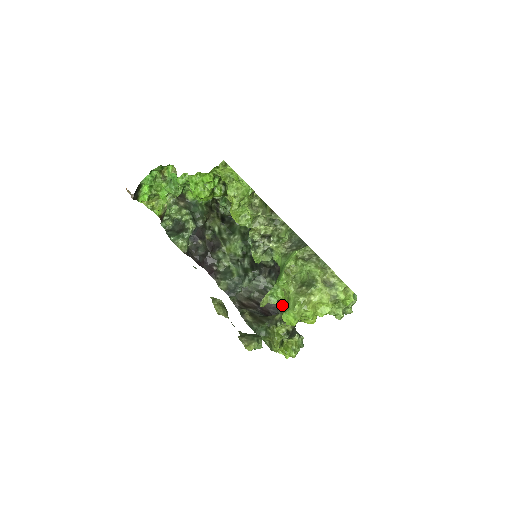
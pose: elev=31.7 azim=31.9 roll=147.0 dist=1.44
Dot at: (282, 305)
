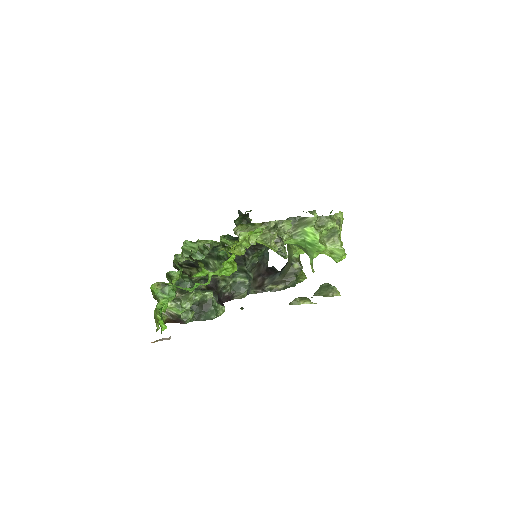
Dot at: (264, 259)
